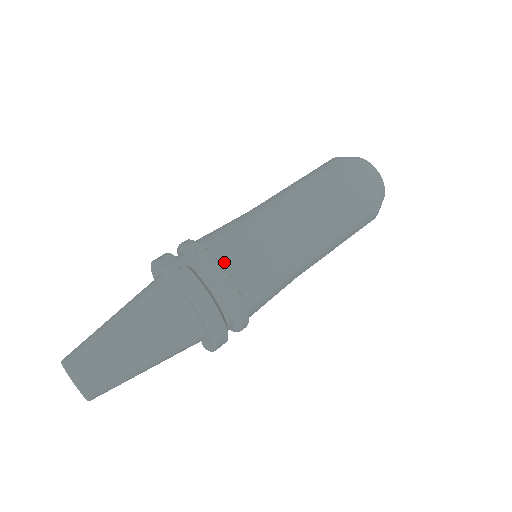
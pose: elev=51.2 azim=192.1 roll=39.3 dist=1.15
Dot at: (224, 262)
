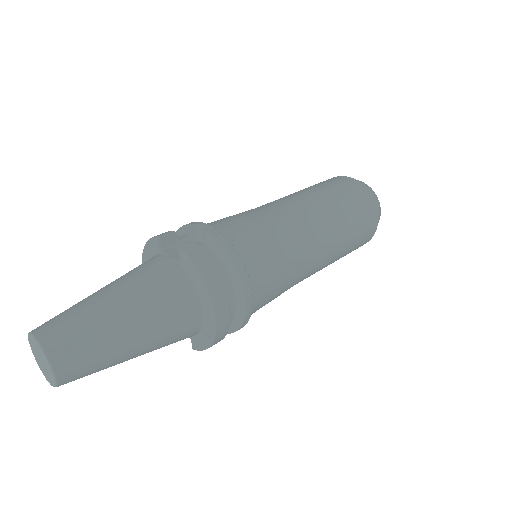
Dot at: (233, 244)
